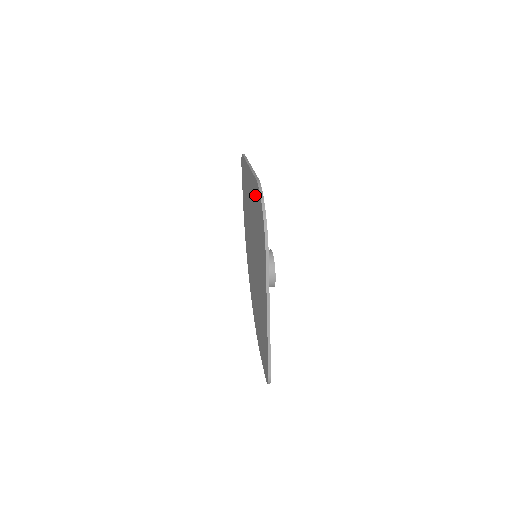
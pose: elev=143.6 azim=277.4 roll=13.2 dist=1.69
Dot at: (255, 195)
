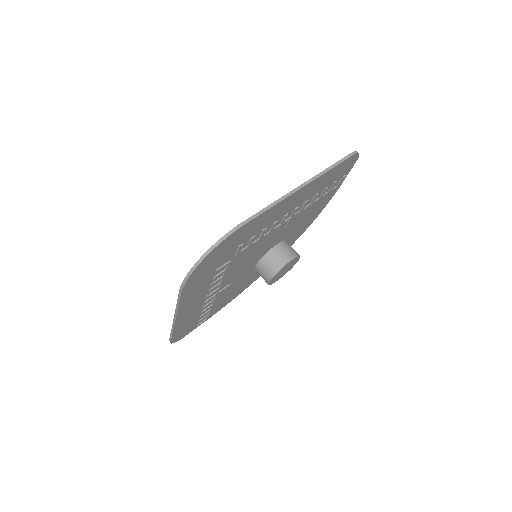
Dot at: occluded
